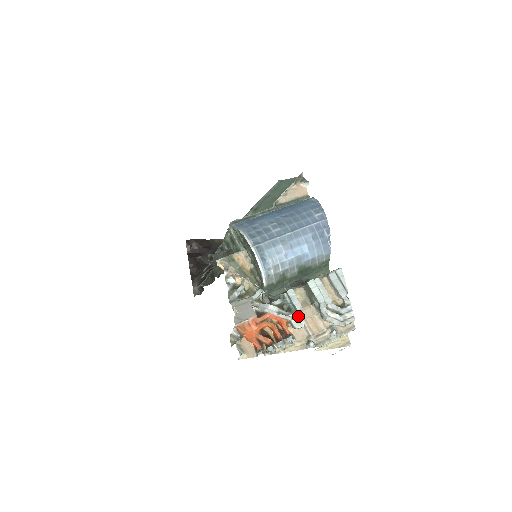
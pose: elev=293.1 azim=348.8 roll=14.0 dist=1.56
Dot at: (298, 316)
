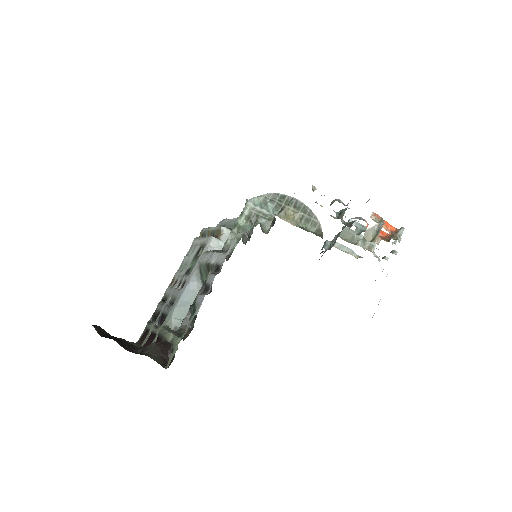
Dot at: occluded
